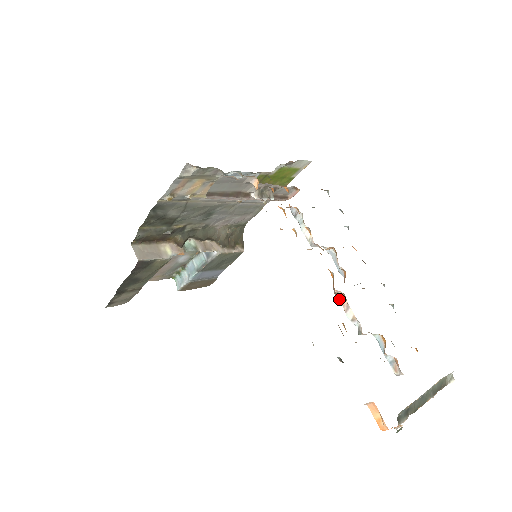
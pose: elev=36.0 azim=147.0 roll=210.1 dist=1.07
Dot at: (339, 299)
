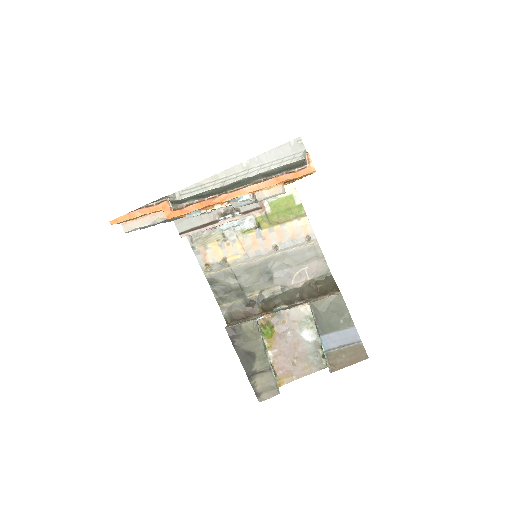
Dot at: occluded
